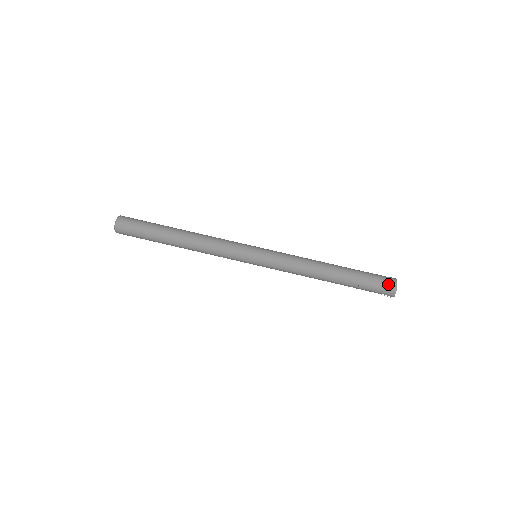
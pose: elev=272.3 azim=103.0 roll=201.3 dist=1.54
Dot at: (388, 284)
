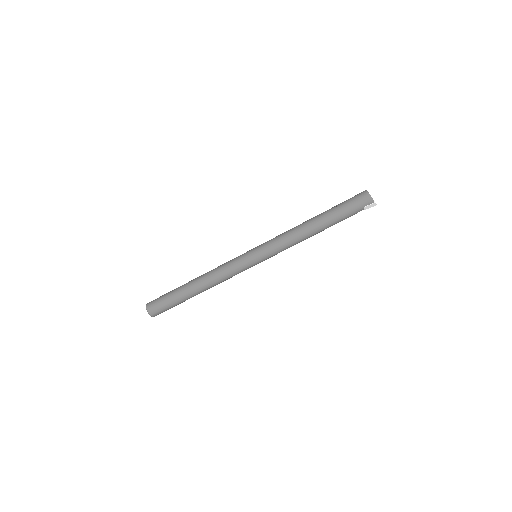
Dot at: (360, 196)
